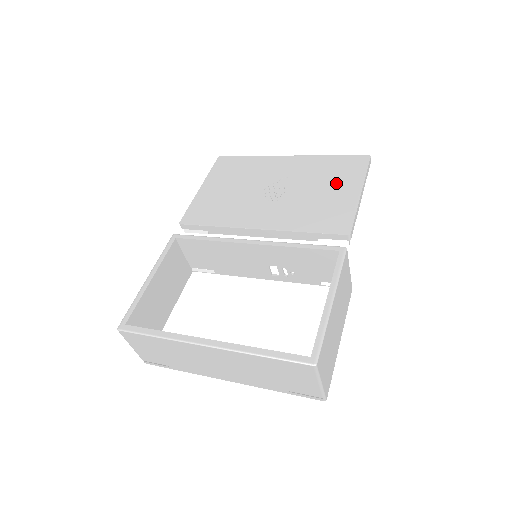
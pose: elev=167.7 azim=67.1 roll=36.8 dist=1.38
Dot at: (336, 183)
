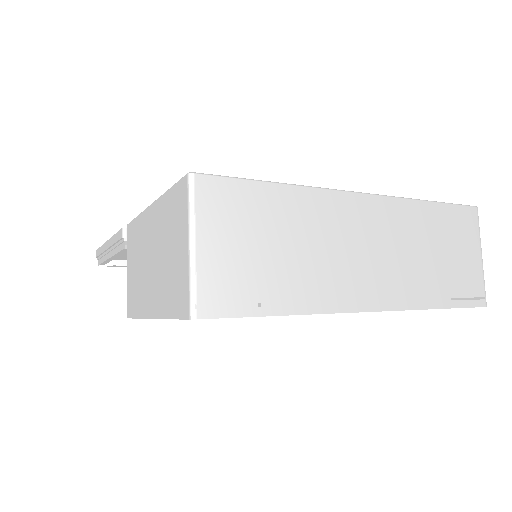
Dot at: occluded
